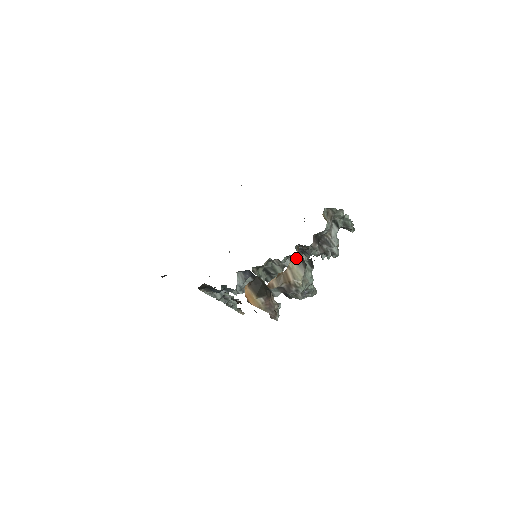
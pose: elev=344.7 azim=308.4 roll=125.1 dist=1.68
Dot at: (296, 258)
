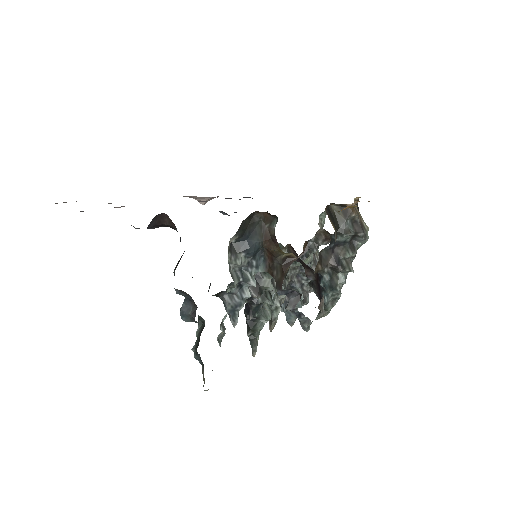
Dot at: occluded
